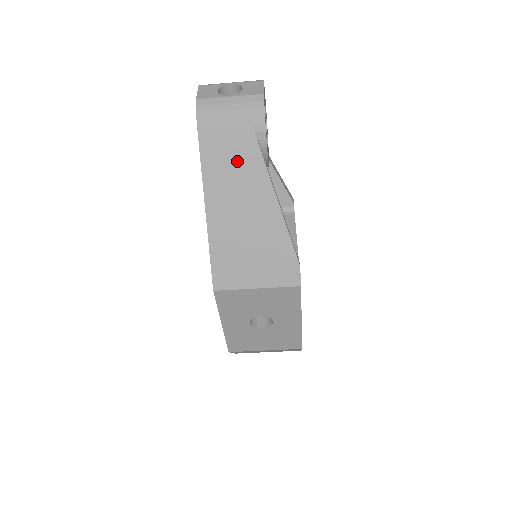
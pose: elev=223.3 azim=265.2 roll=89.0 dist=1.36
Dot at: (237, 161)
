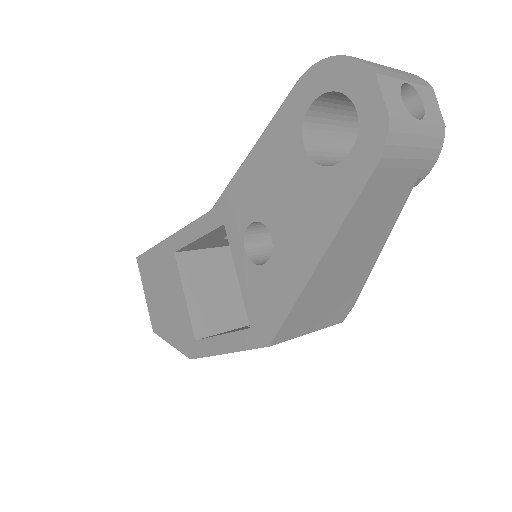
Dot at: (381, 211)
